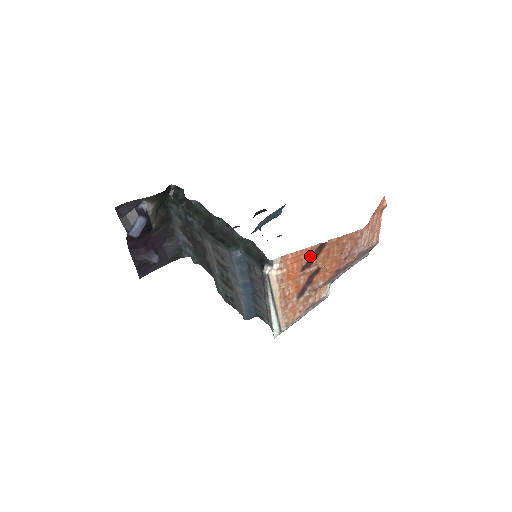
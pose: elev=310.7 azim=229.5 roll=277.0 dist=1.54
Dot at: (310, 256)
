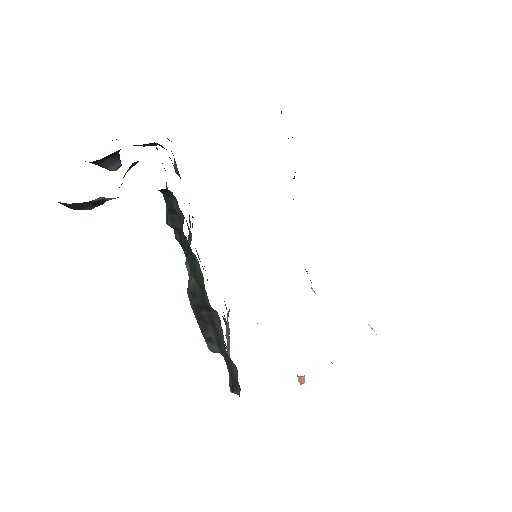
Dot at: occluded
